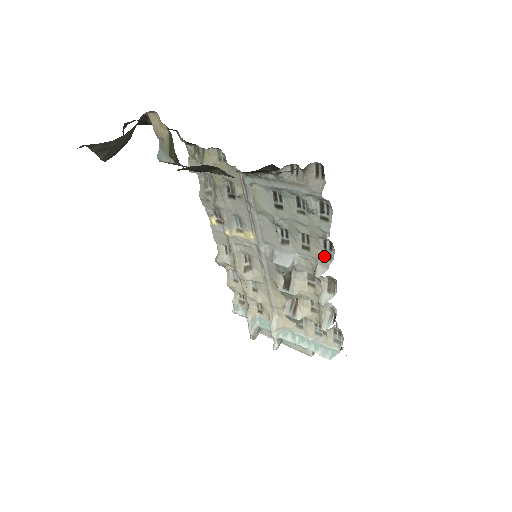
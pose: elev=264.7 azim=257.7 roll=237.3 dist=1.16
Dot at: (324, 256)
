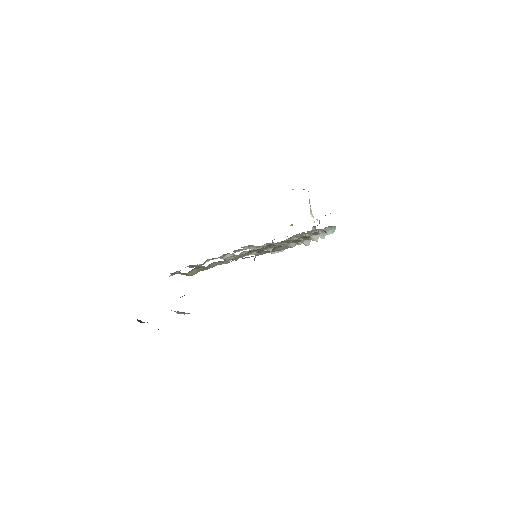
Dot at: (303, 239)
